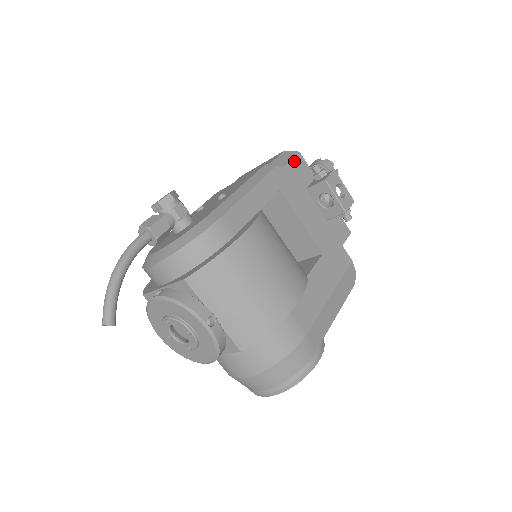
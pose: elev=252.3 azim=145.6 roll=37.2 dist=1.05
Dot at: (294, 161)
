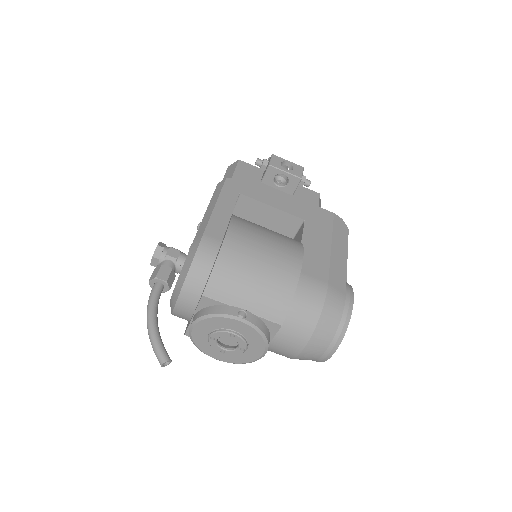
Dot at: (238, 168)
